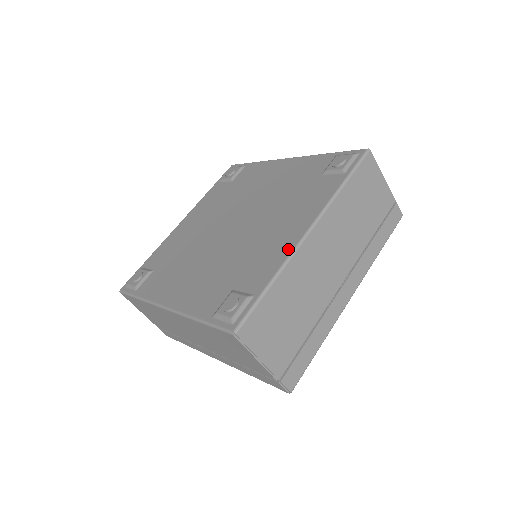
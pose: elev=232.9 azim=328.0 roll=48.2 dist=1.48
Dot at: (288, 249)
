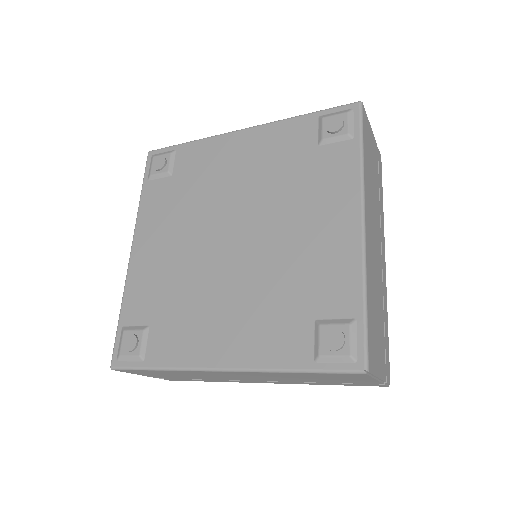
Dot at: (355, 250)
